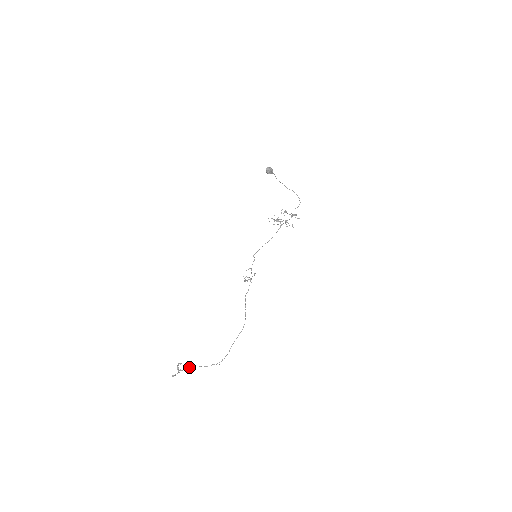
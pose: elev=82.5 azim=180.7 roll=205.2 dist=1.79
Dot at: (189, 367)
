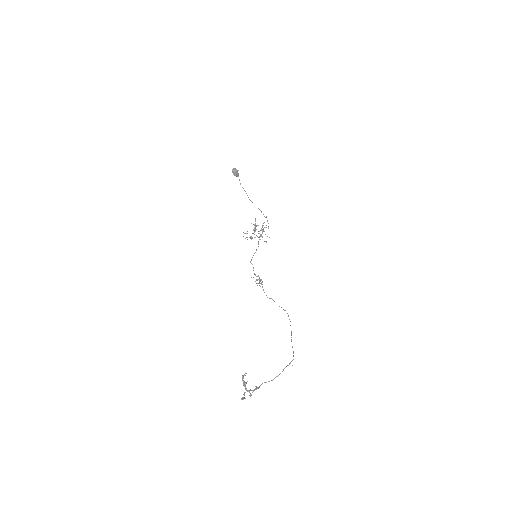
Dot at: occluded
